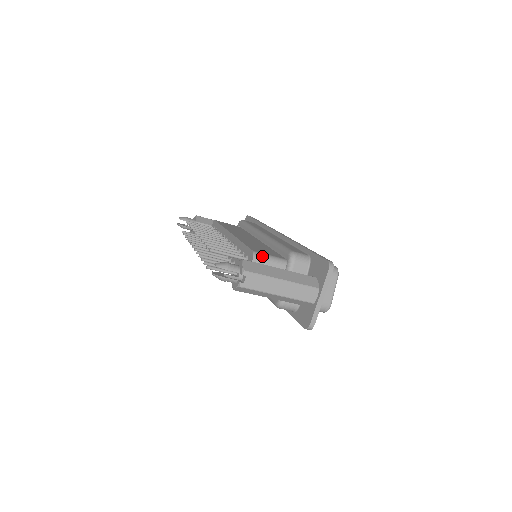
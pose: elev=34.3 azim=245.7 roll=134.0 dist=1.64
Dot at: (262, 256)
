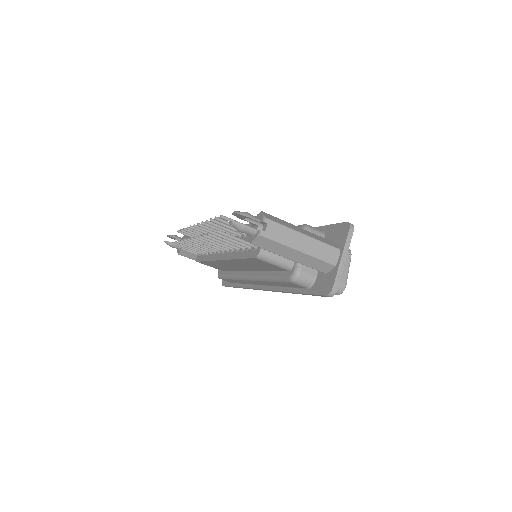
Dot at: occluded
